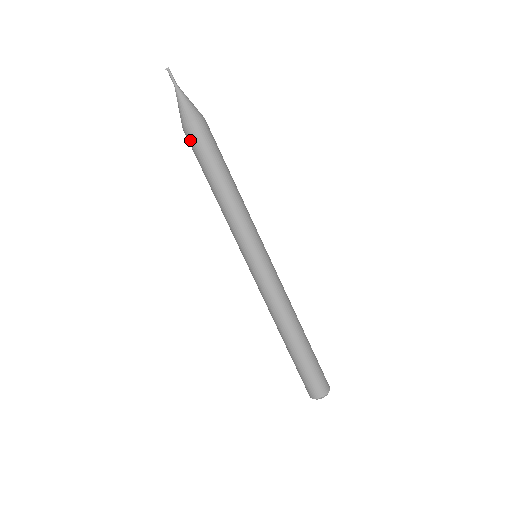
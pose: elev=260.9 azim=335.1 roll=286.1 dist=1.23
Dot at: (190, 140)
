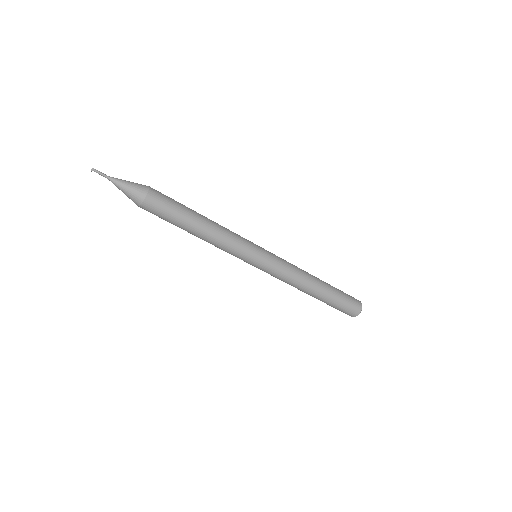
Dot at: (152, 212)
